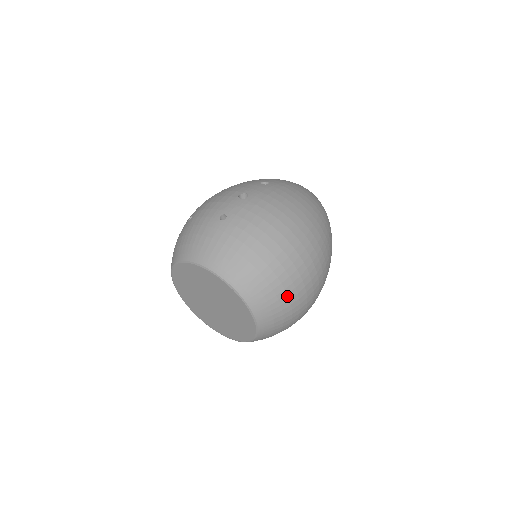
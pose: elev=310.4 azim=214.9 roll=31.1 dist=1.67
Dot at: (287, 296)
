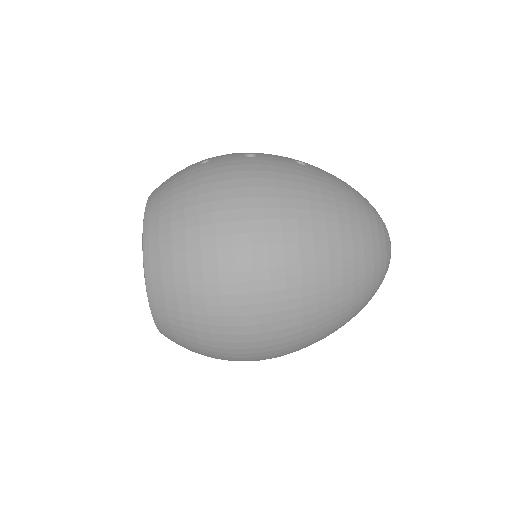
Dot at: (188, 286)
